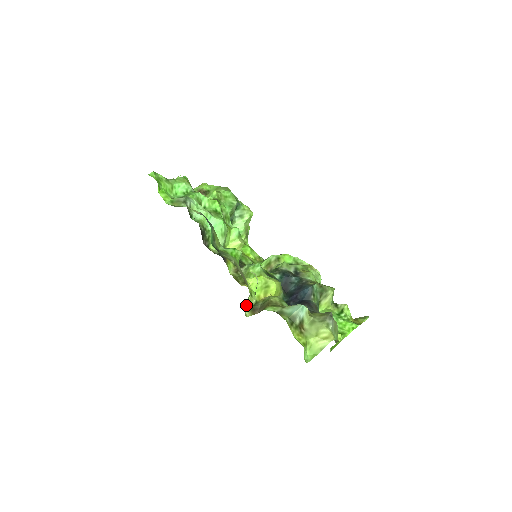
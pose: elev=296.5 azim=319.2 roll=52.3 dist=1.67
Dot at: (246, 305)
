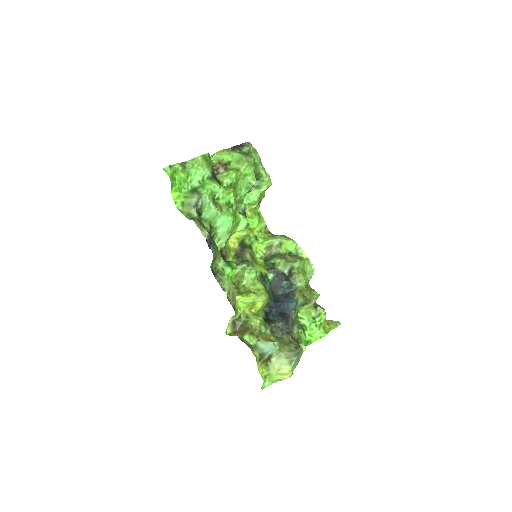
Dot at: (230, 320)
